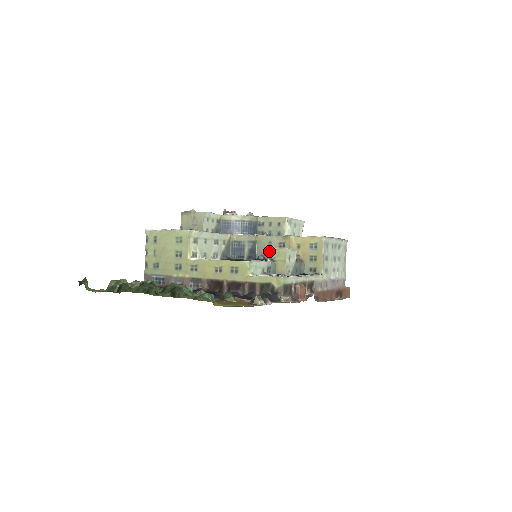
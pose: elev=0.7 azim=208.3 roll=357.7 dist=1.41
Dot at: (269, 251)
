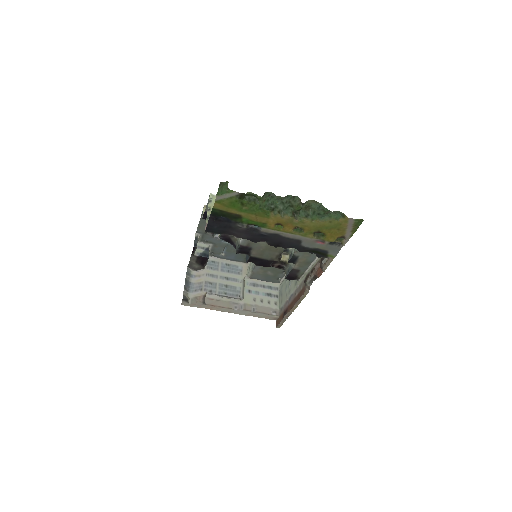
Dot at: occluded
